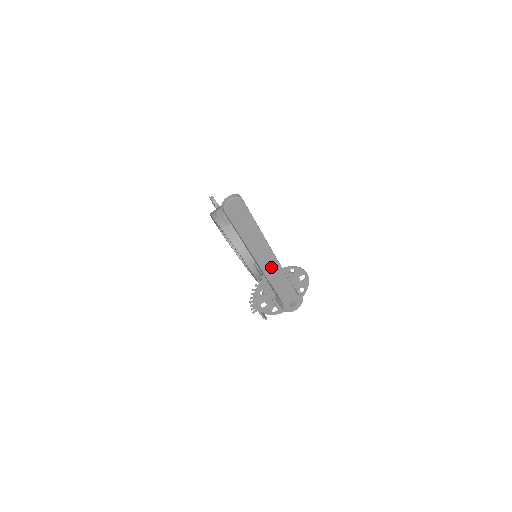
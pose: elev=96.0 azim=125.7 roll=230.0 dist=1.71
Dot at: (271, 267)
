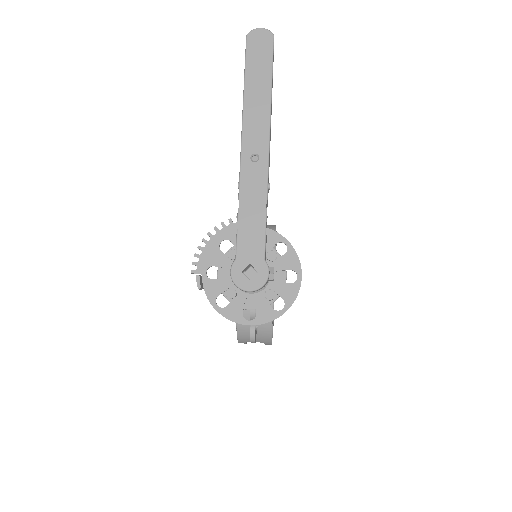
Dot at: (255, 166)
